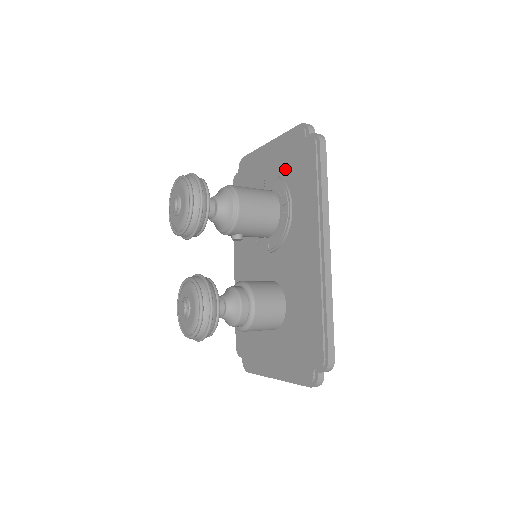
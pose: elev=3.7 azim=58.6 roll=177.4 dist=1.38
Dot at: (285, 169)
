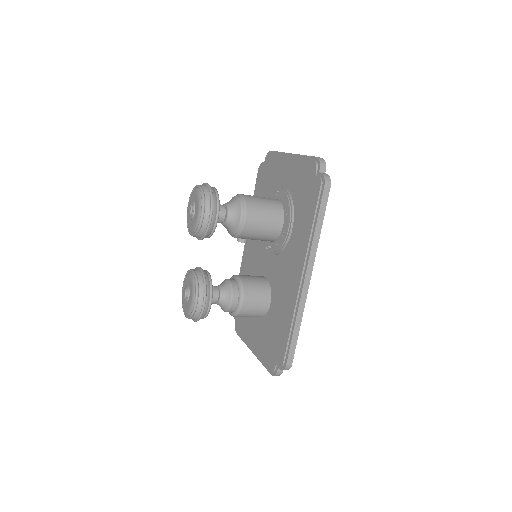
Dot at: (295, 190)
